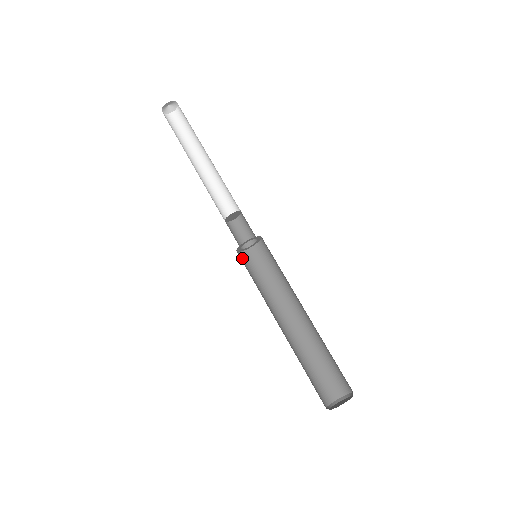
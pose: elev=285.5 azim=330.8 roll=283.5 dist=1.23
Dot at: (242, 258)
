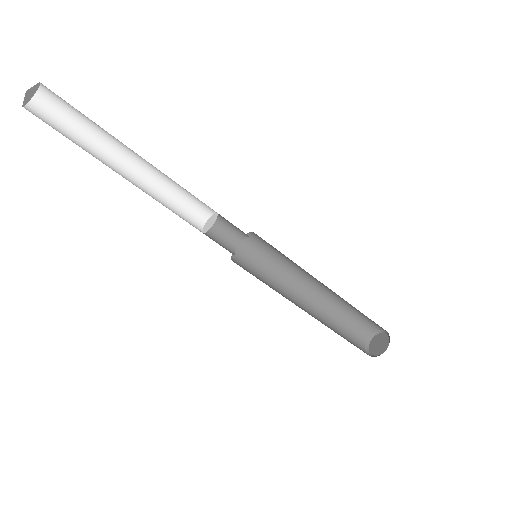
Dot at: (240, 256)
